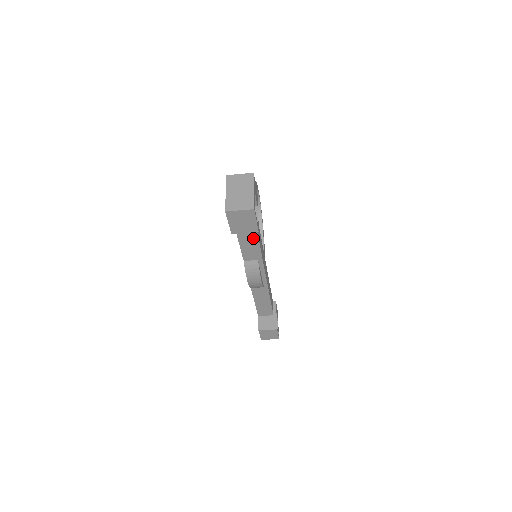
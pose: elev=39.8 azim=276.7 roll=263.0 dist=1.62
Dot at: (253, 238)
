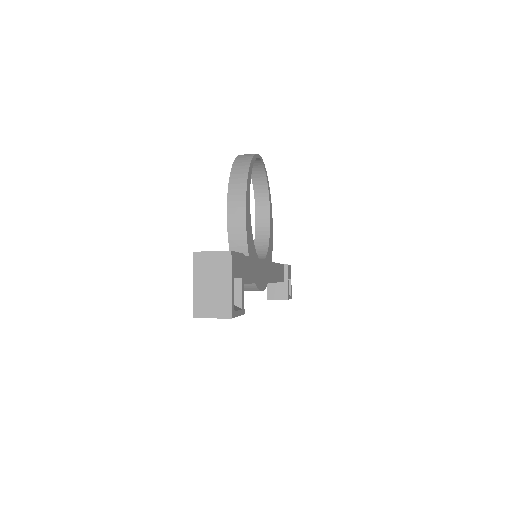
Dot at: occluded
